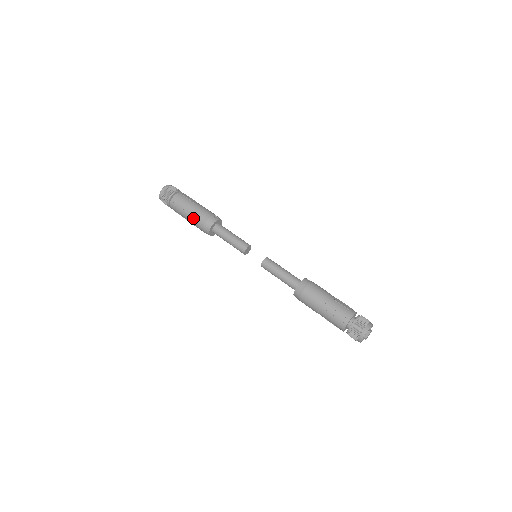
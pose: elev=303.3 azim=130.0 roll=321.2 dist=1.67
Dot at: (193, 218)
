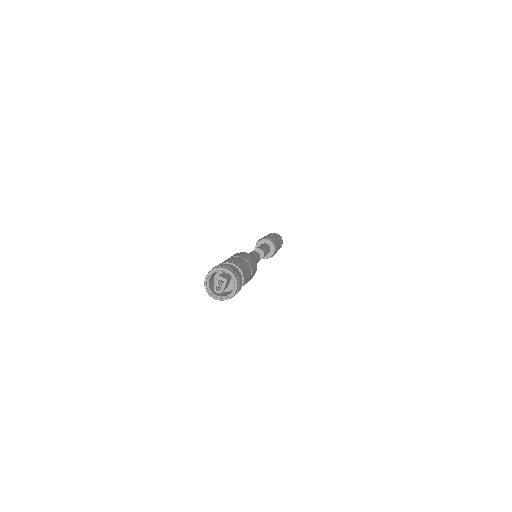
Dot at: occluded
